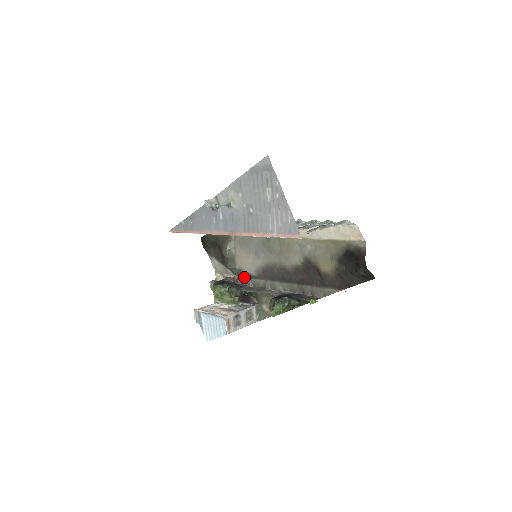
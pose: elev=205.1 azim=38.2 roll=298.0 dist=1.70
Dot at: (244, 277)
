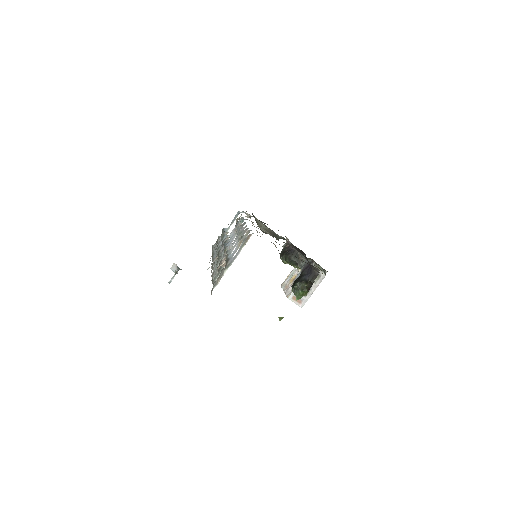
Dot at: occluded
